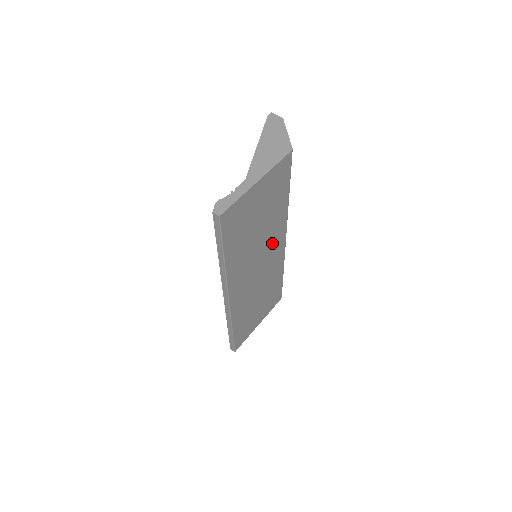
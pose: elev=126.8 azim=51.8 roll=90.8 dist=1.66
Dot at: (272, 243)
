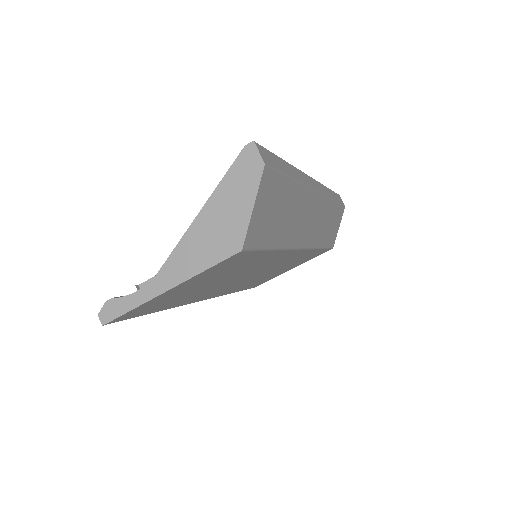
Dot at: (267, 264)
